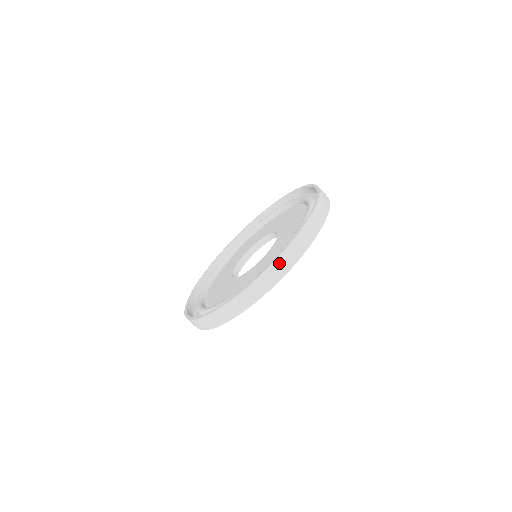
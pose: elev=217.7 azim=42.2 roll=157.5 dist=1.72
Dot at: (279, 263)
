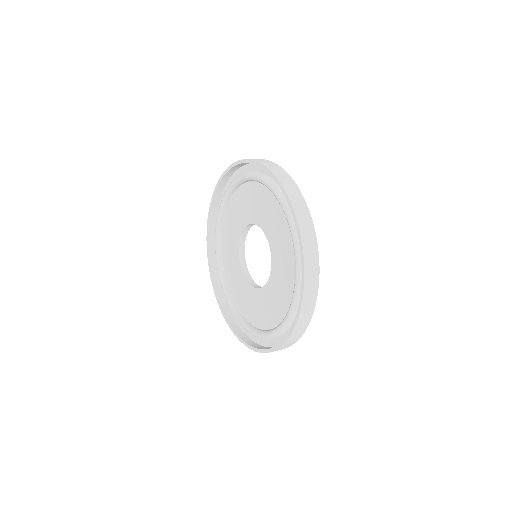
Dot at: (281, 178)
